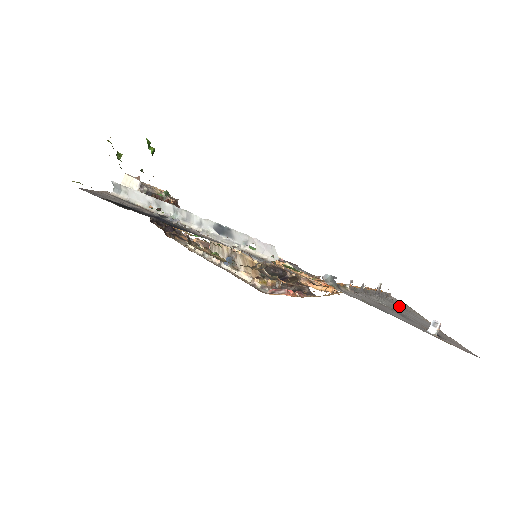
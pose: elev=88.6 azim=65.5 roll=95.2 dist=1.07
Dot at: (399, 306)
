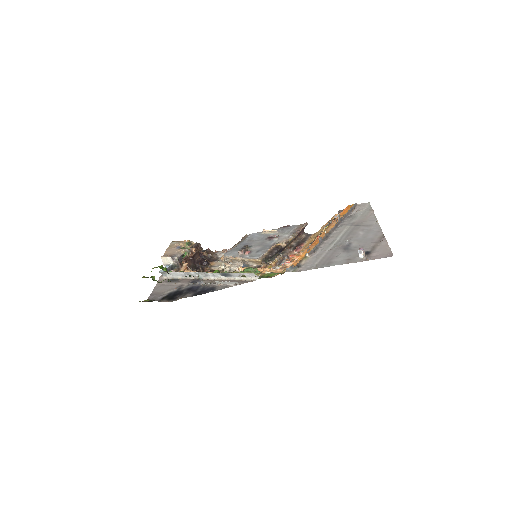
Dot at: (355, 224)
